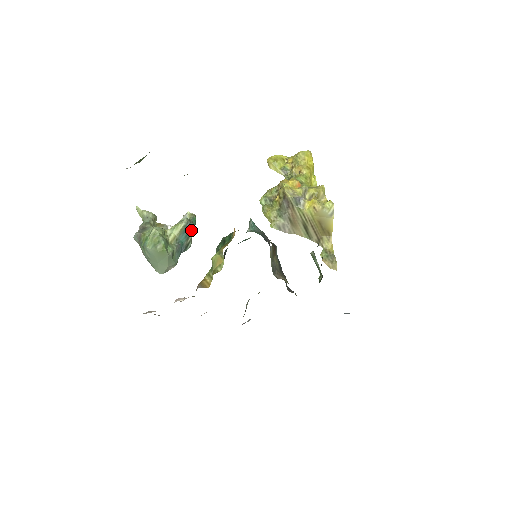
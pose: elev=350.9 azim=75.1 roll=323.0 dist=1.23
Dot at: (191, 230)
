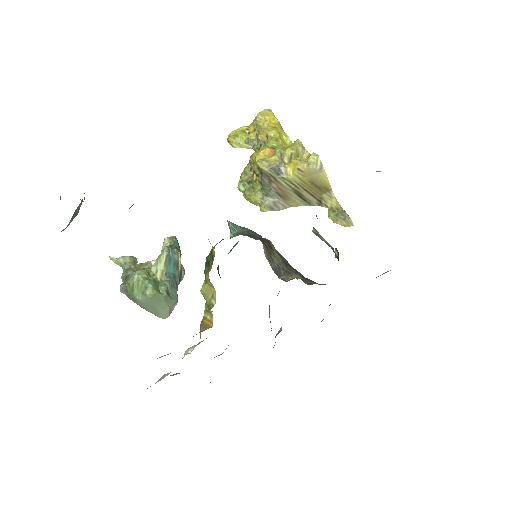
Dot at: (176, 256)
